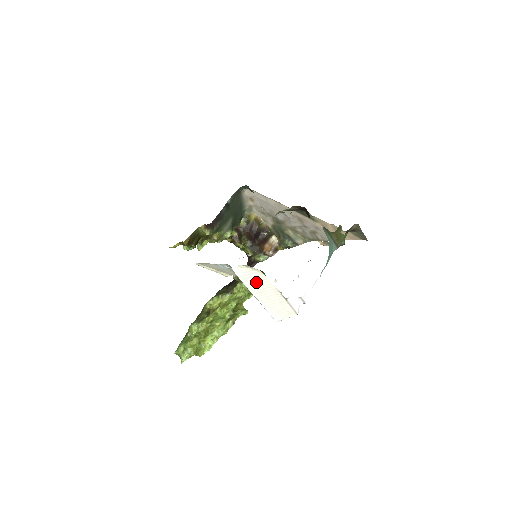
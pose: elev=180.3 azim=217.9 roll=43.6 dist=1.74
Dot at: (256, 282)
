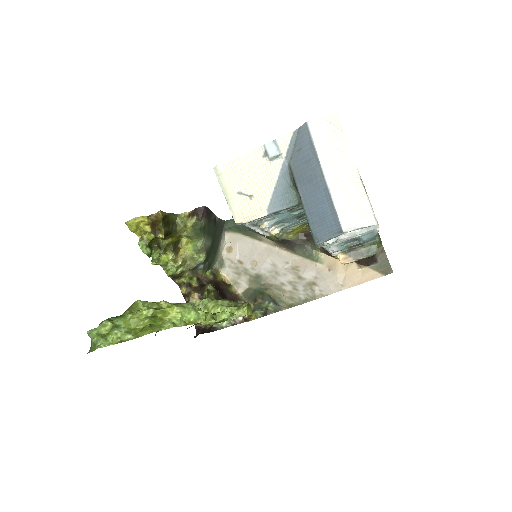
Dot at: (333, 152)
